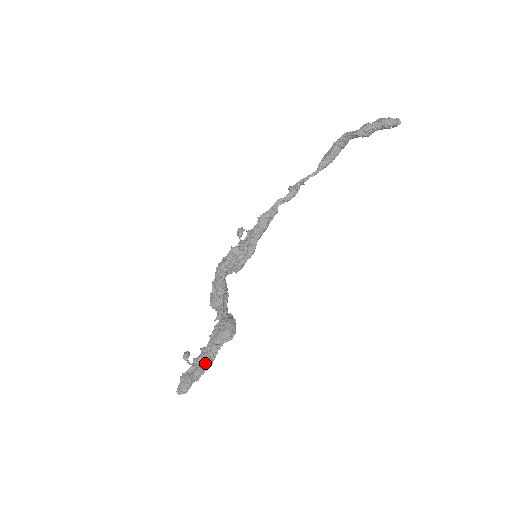
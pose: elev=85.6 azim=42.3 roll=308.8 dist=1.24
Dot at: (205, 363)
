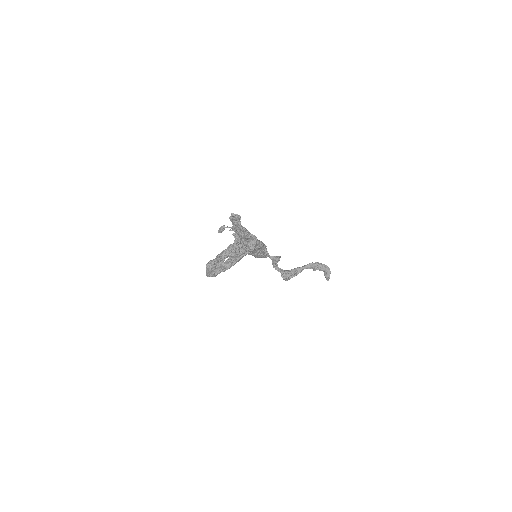
Dot at: (245, 228)
